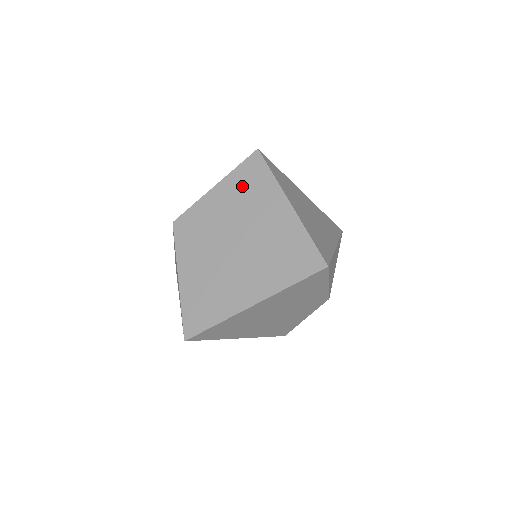
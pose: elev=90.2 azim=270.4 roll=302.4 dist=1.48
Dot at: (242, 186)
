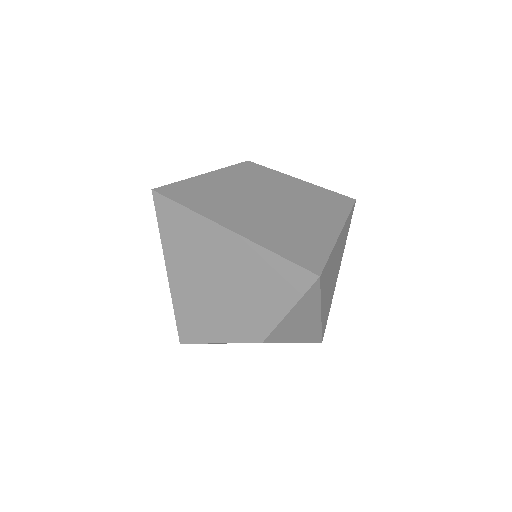
Dot at: (320, 197)
